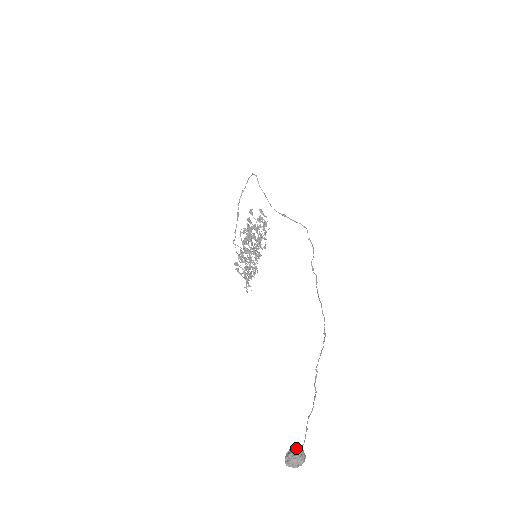
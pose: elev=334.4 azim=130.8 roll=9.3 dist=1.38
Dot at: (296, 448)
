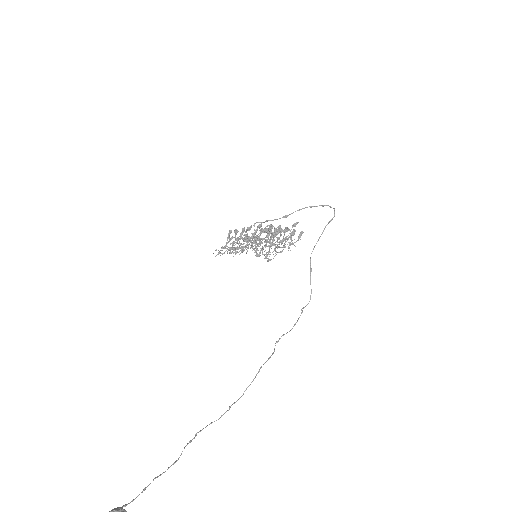
Dot at: out of frame
